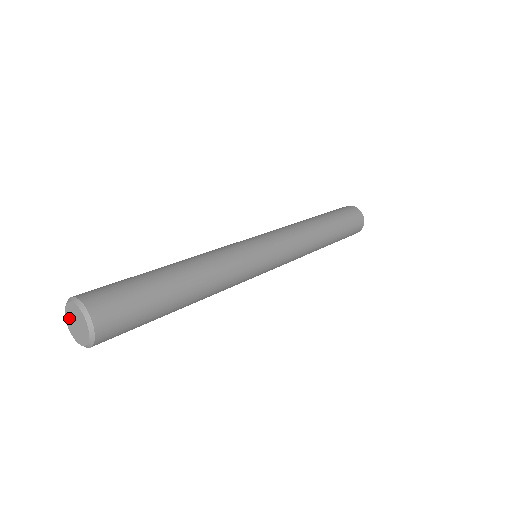
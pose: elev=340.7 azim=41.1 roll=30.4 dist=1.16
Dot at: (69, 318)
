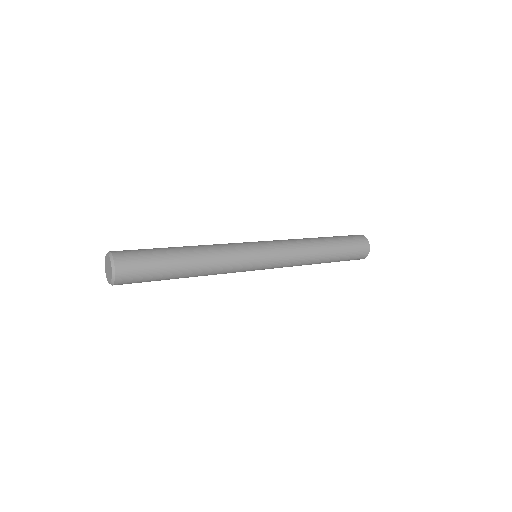
Dot at: (106, 266)
